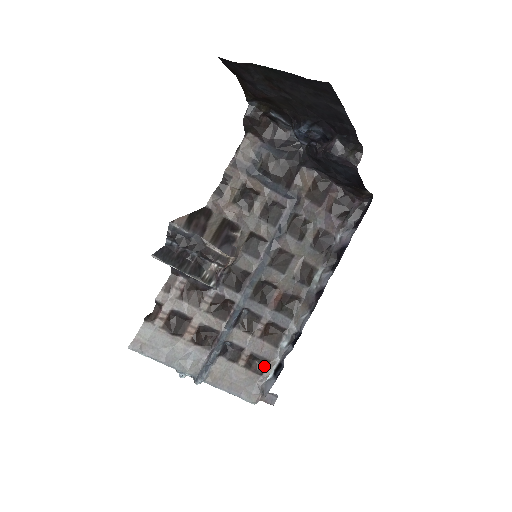
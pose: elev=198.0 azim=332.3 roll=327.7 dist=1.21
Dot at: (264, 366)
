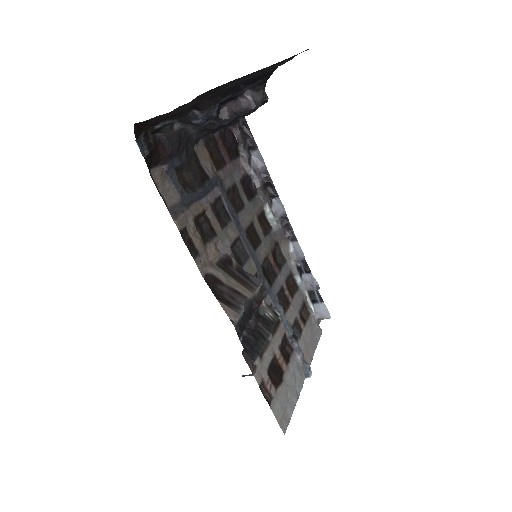
Dot at: (305, 308)
